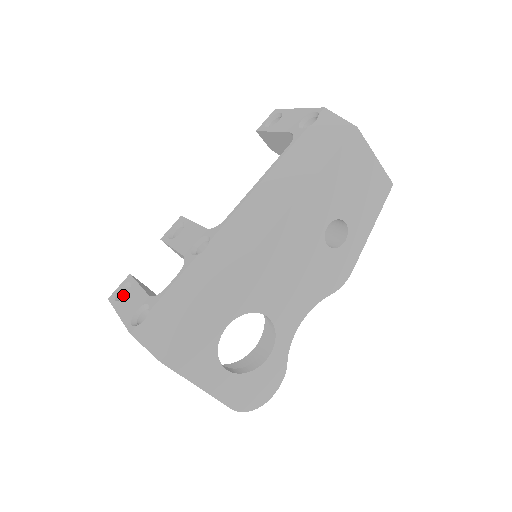
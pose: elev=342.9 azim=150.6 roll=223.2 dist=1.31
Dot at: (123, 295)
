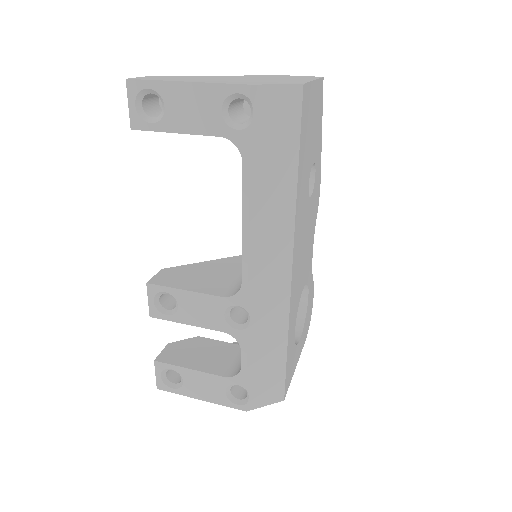
Dot at: (168, 376)
